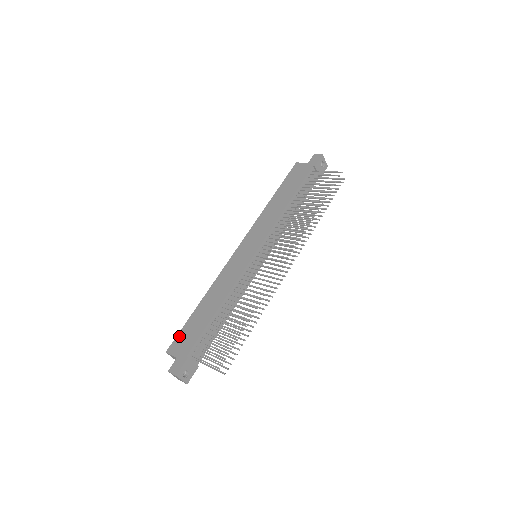
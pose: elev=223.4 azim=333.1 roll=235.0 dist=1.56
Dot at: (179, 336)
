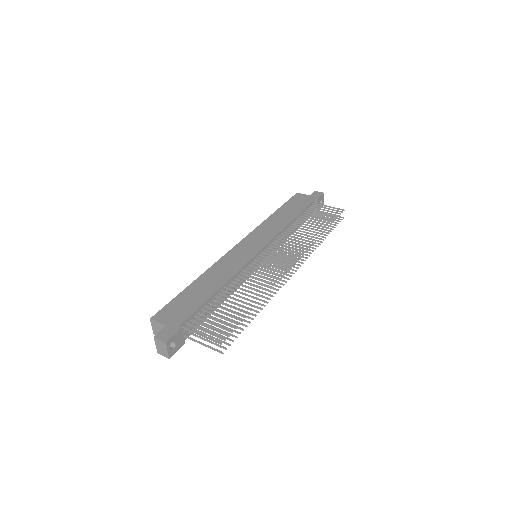
Dot at: (168, 306)
